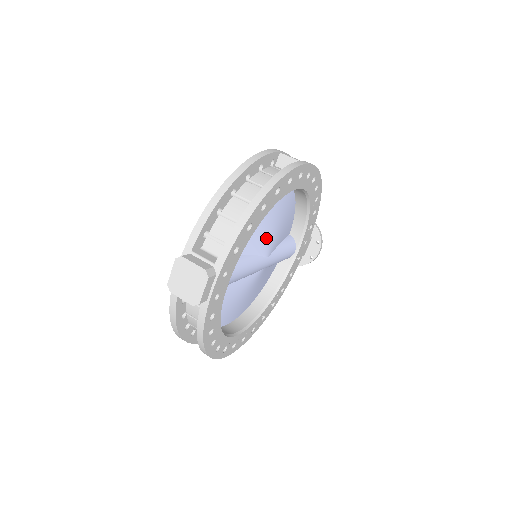
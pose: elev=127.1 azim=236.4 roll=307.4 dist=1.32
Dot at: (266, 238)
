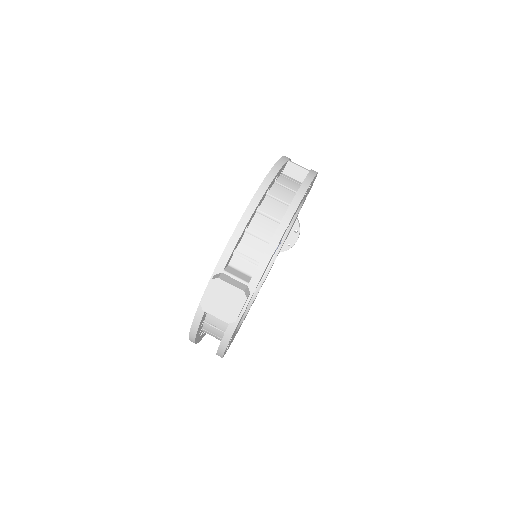
Dot at: occluded
